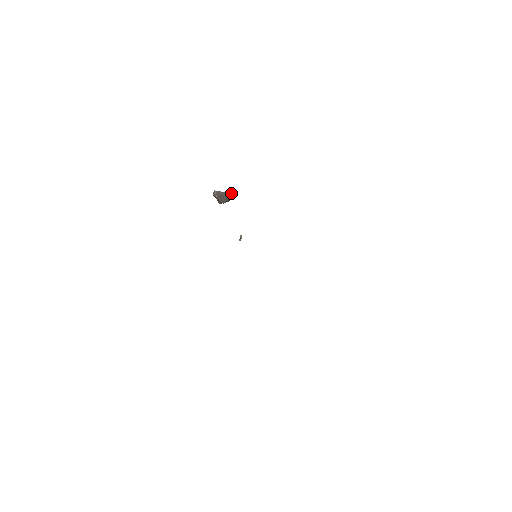
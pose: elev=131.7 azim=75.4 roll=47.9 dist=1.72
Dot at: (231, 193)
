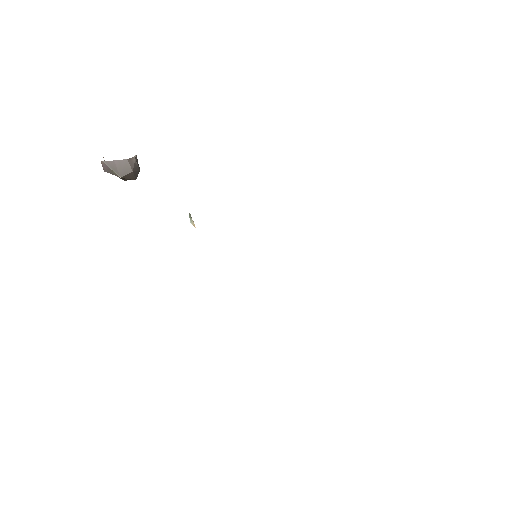
Dot at: occluded
